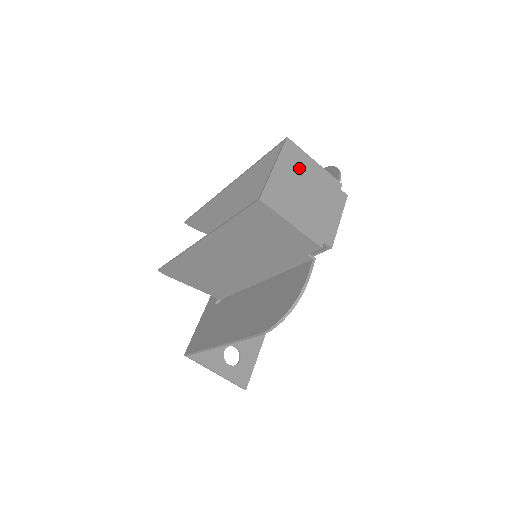
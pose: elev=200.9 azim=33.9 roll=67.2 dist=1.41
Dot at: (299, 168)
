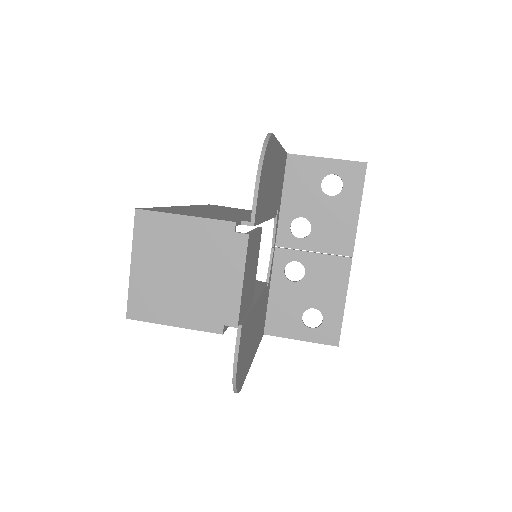
Dot at: (164, 243)
